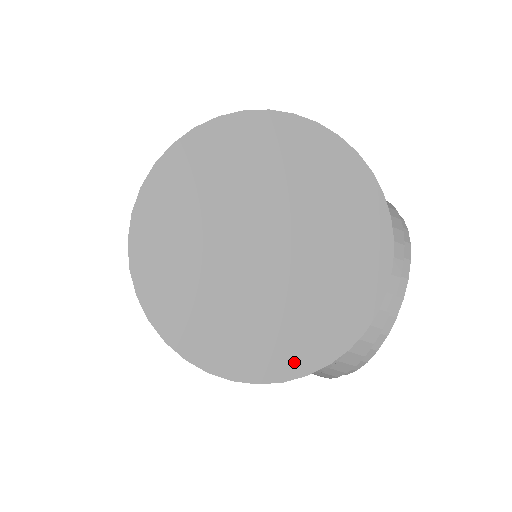
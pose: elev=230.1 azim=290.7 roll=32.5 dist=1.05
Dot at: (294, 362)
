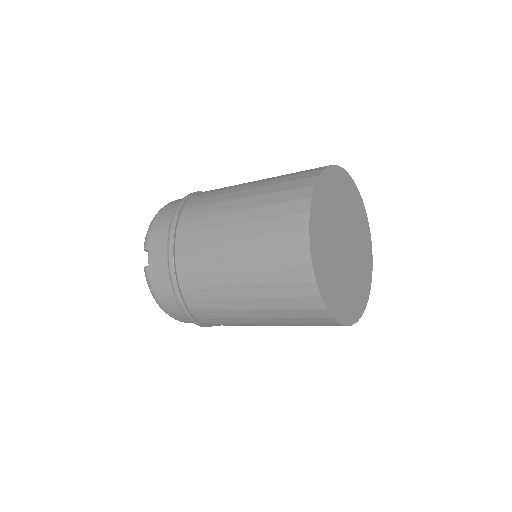
Dot at: (362, 304)
